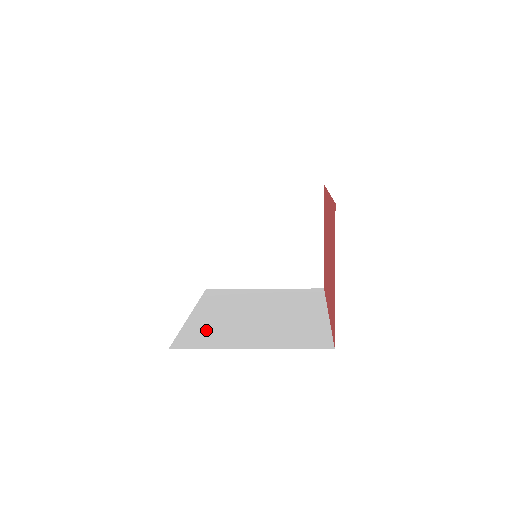
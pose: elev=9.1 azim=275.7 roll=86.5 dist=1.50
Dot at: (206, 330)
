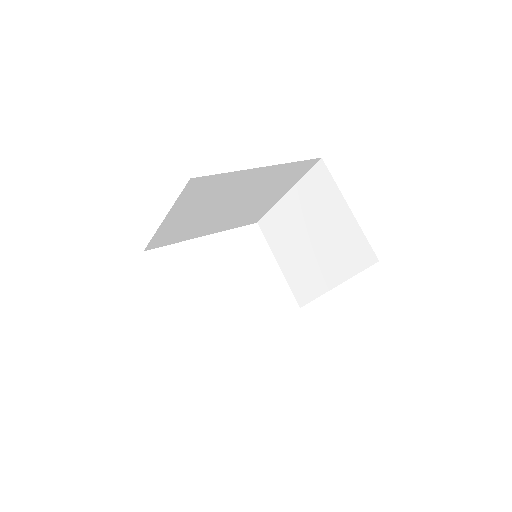
Dot at: occluded
